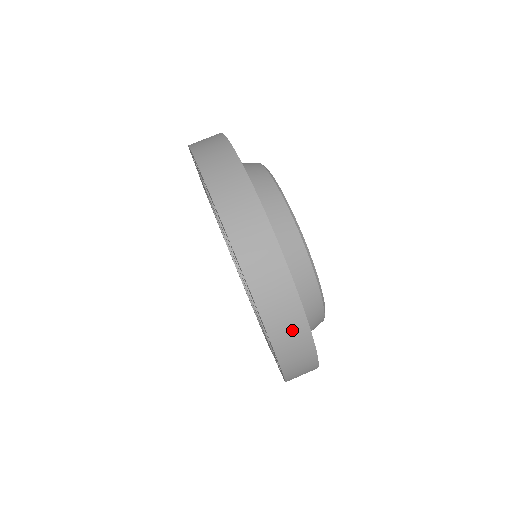
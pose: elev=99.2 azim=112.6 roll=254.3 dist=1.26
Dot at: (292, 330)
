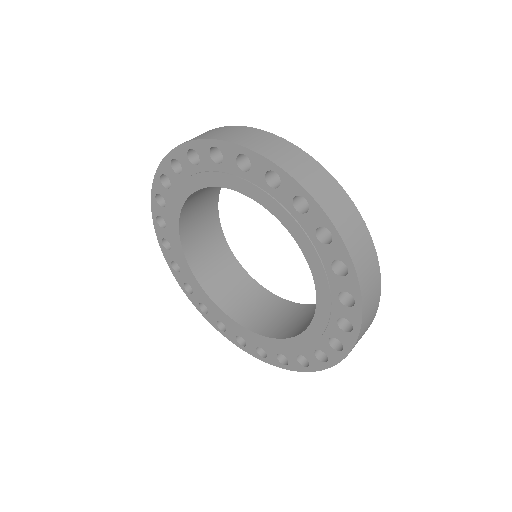
Dot at: (219, 132)
